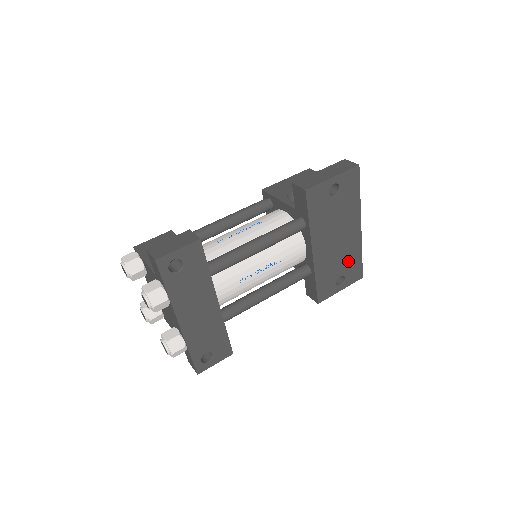
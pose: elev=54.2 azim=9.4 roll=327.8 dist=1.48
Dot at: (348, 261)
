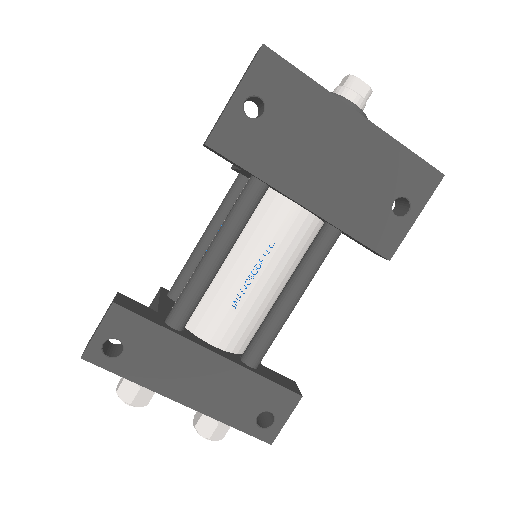
Dot at: (387, 174)
